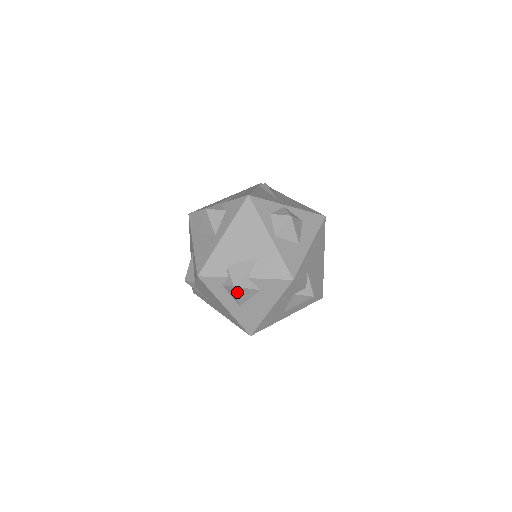
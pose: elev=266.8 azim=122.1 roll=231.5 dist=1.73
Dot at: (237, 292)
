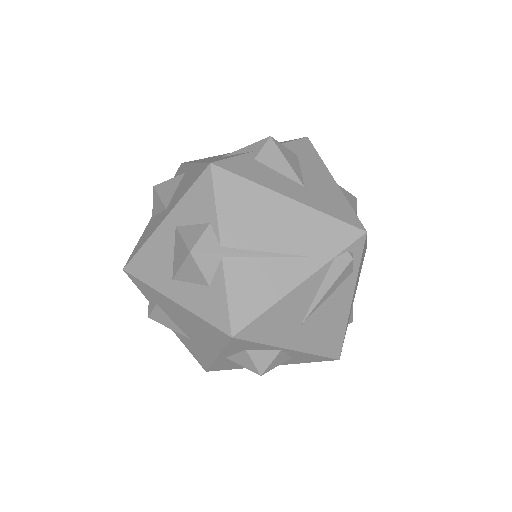
Dot at: occluded
